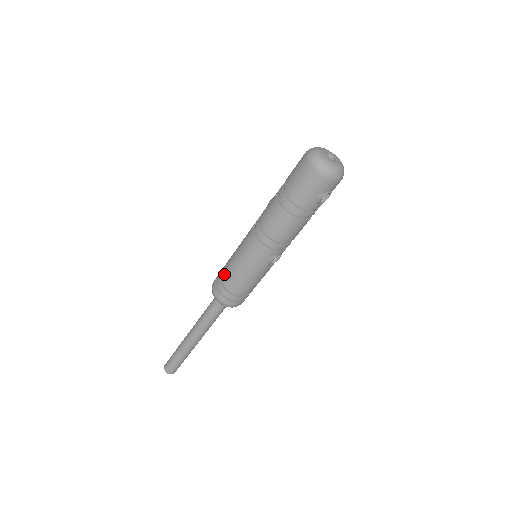
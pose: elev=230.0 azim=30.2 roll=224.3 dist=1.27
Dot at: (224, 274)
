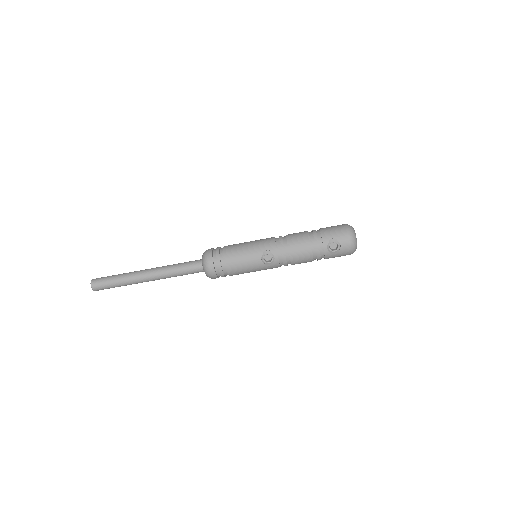
Dot at: (229, 245)
